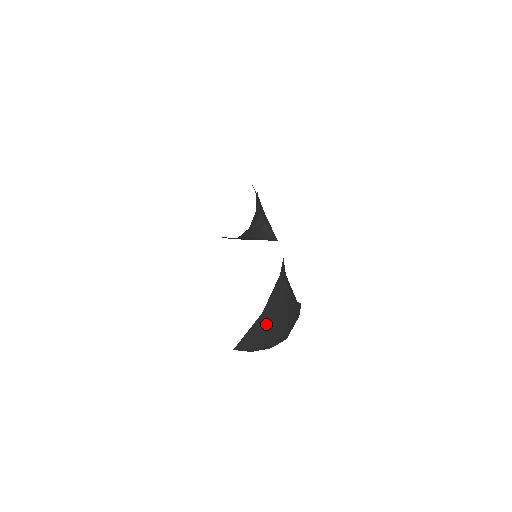
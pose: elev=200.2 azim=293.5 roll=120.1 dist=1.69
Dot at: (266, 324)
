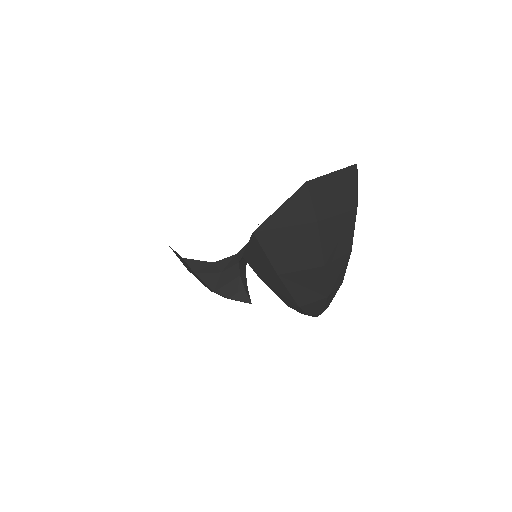
Dot at: (349, 193)
